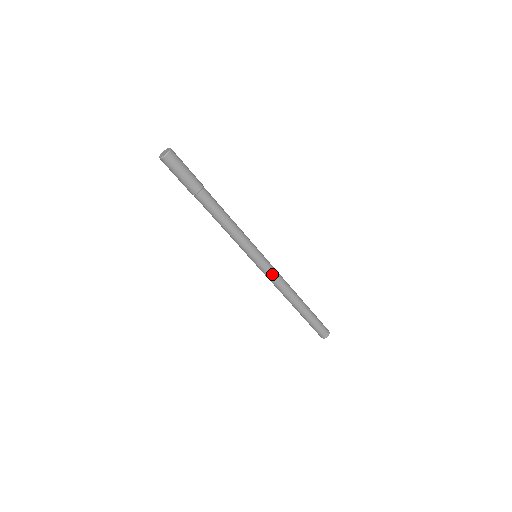
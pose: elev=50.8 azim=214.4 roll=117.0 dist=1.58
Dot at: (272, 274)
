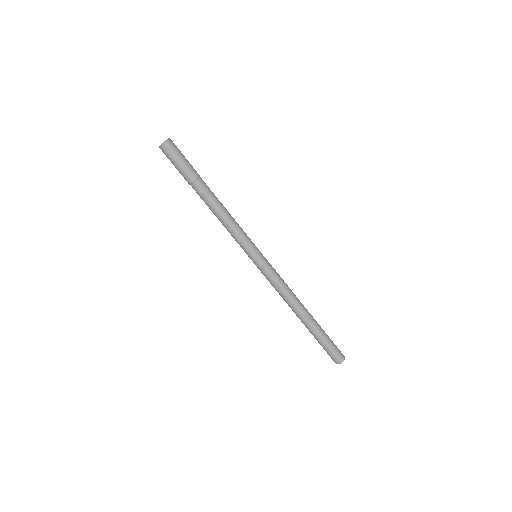
Dot at: (276, 273)
